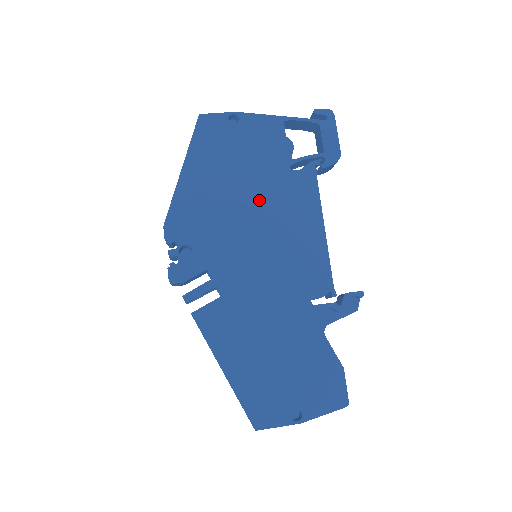
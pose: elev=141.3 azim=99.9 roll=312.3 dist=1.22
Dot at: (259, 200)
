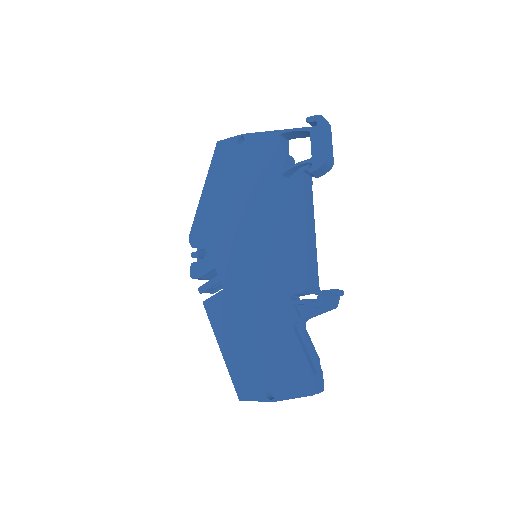
Dot at: (255, 208)
